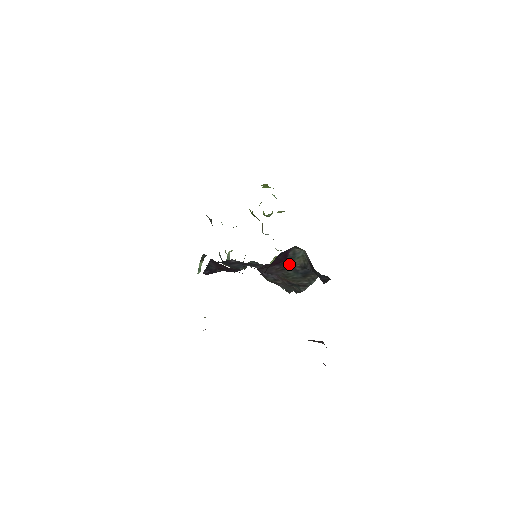
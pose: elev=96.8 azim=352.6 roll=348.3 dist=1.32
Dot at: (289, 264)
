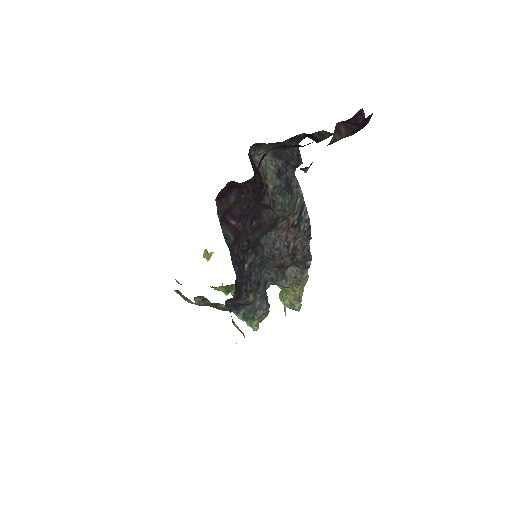
Dot at: (269, 183)
